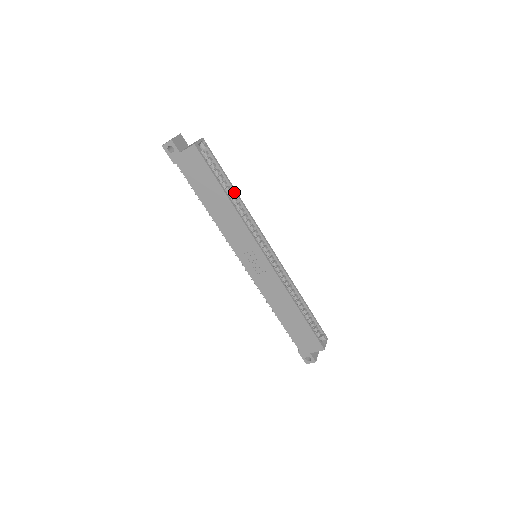
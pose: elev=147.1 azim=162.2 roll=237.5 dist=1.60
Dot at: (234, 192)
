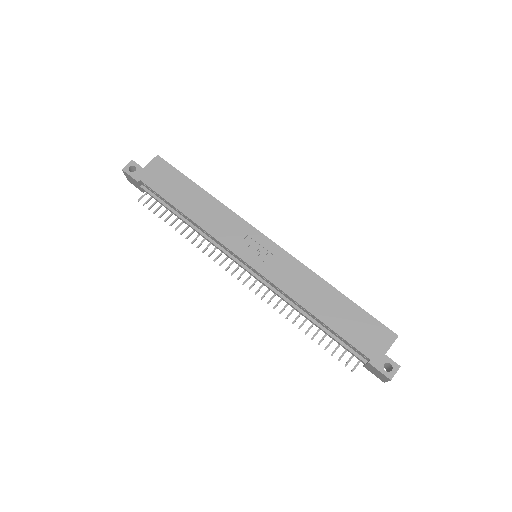
Dot at: occluded
